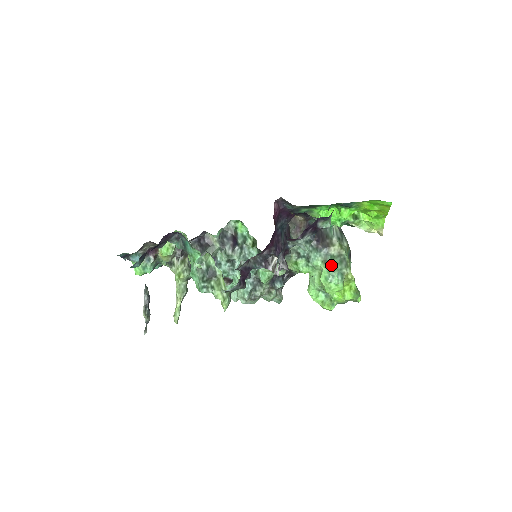
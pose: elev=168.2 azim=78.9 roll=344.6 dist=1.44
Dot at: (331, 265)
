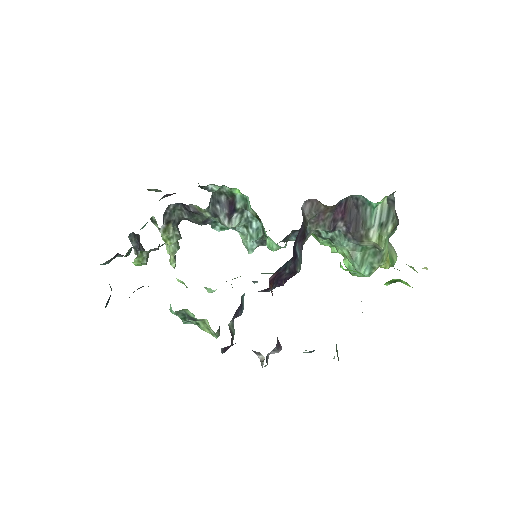
Dot at: (359, 260)
